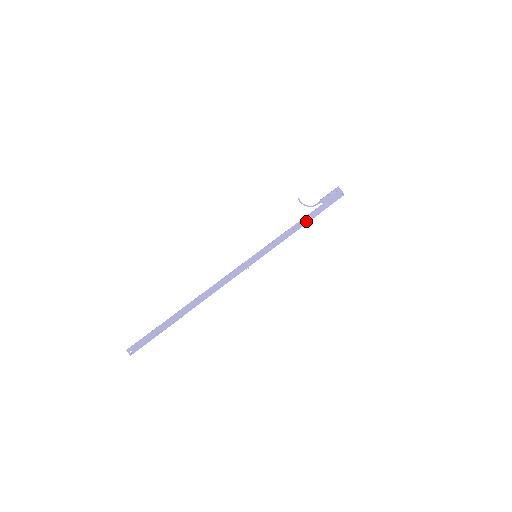
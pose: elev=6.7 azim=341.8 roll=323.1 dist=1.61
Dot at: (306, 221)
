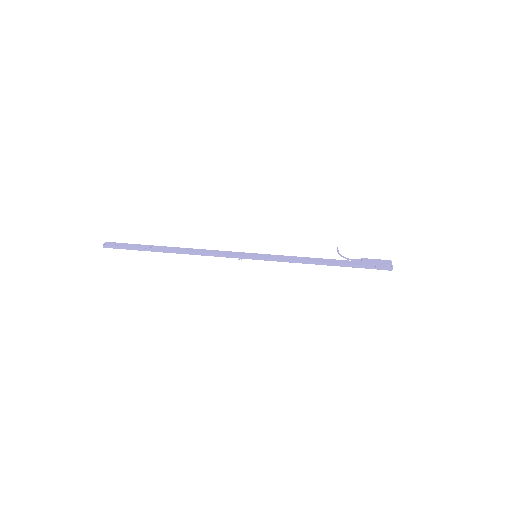
Dot at: (328, 261)
